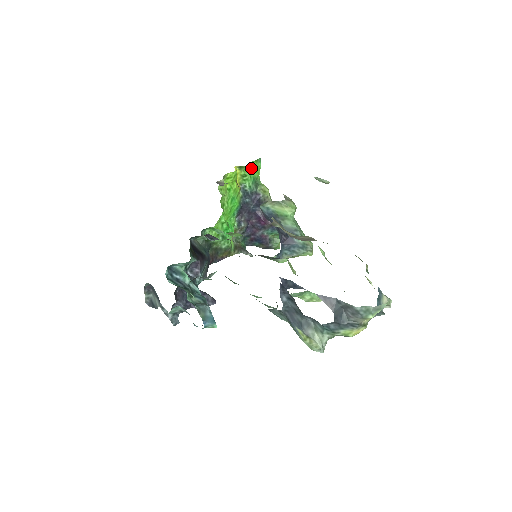
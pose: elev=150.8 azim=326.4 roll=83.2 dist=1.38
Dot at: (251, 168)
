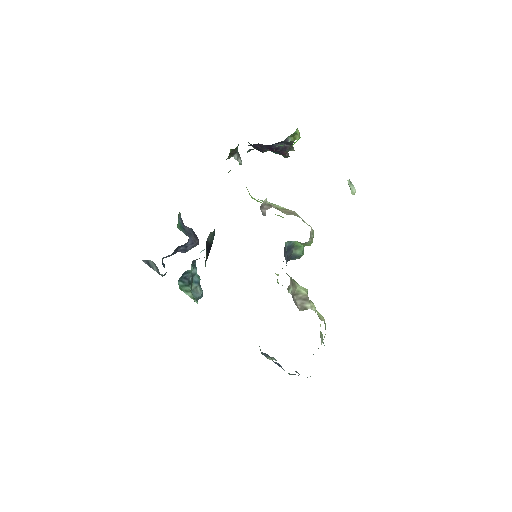
Dot at: (299, 138)
